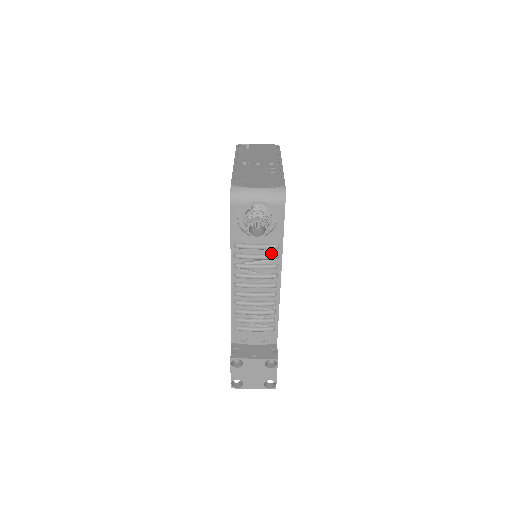
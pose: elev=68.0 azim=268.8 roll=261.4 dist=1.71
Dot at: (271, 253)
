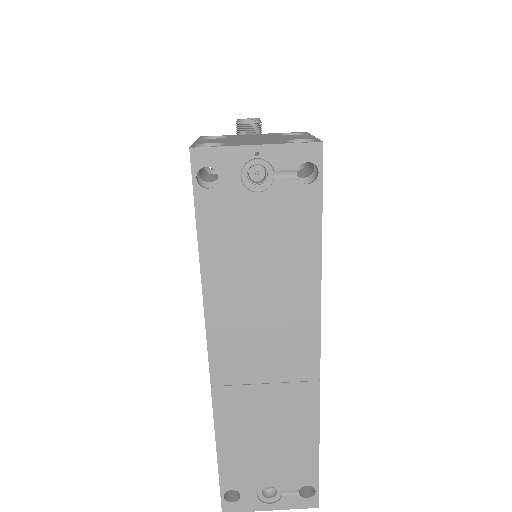
Dot at: occluded
